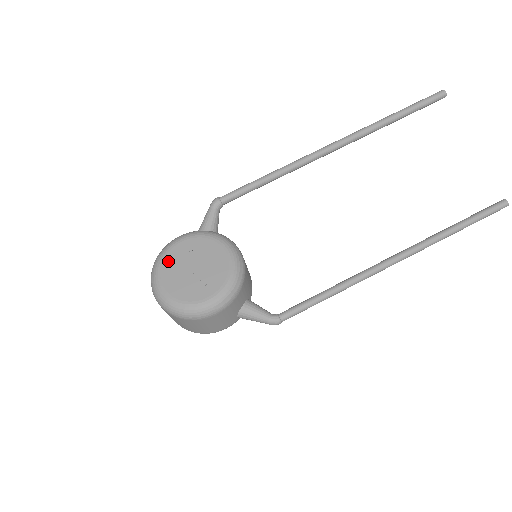
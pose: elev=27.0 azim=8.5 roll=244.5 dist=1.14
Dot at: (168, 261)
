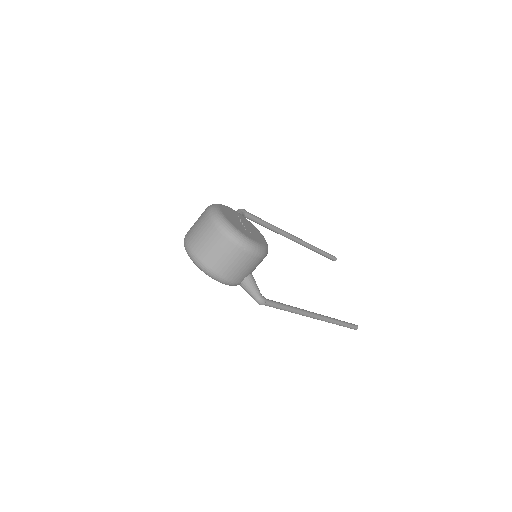
Dot at: (225, 209)
